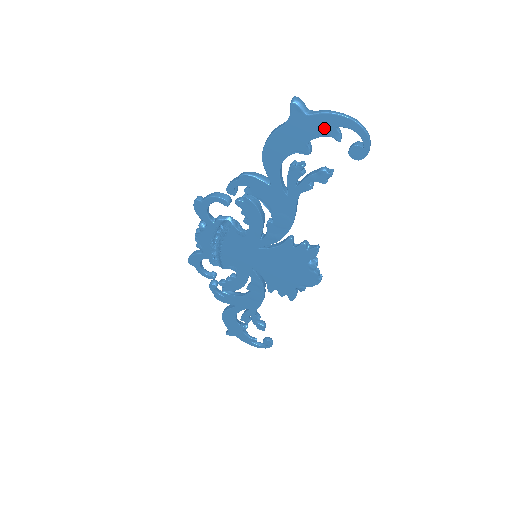
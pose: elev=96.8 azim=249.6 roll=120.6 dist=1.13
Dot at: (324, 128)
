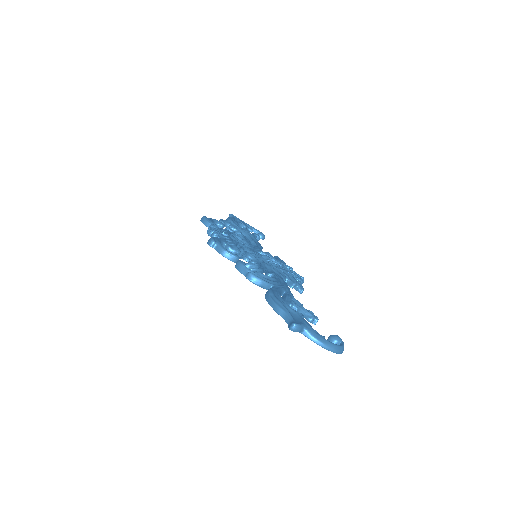
Dot at: occluded
